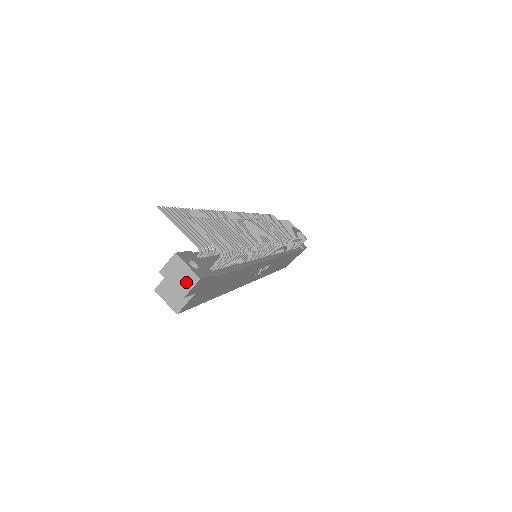
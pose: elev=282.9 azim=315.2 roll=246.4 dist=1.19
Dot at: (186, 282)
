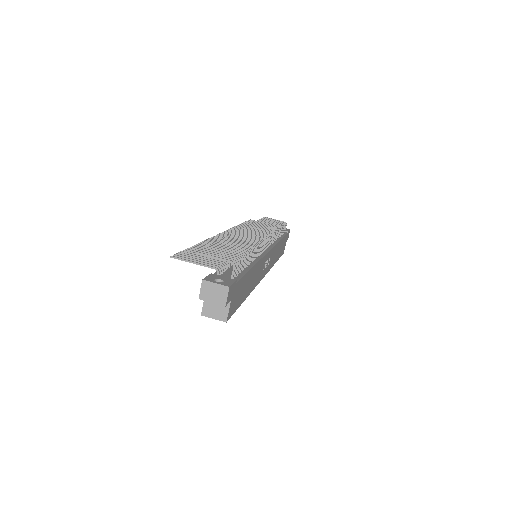
Dot at: (221, 295)
